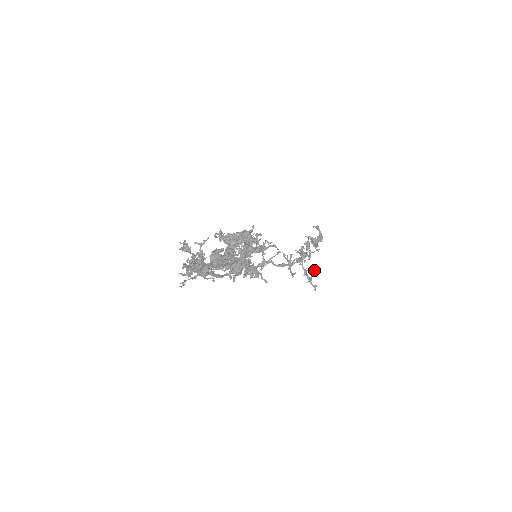
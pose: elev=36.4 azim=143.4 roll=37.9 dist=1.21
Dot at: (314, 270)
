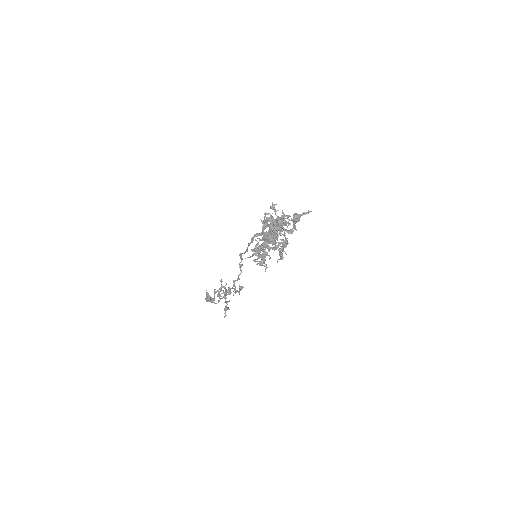
Dot at: occluded
